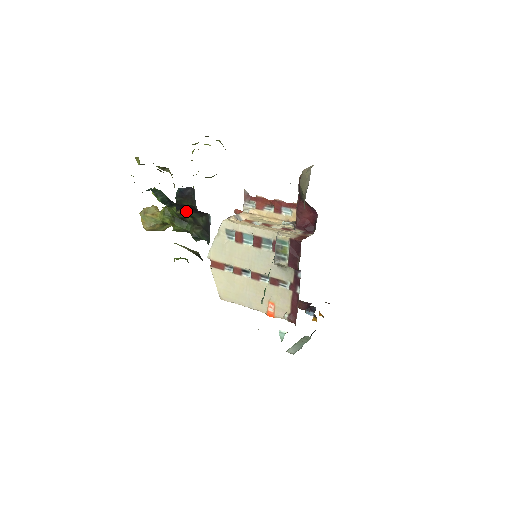
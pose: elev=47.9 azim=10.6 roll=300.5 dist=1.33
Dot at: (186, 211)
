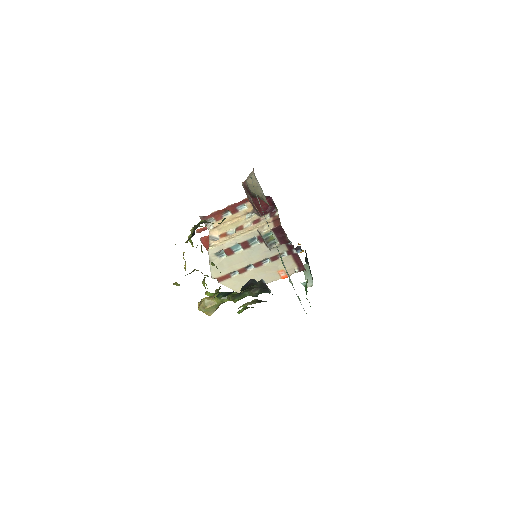
Dot at: occluded
